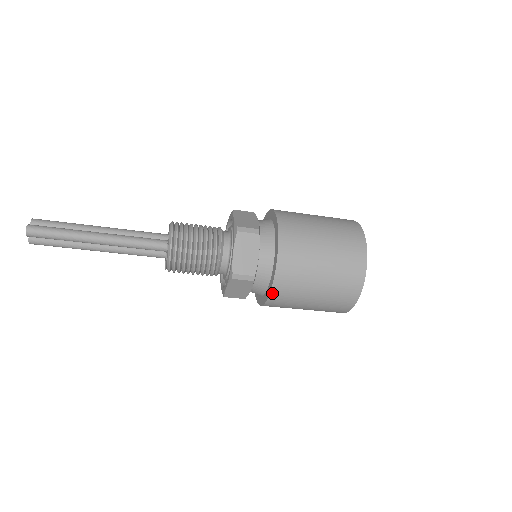
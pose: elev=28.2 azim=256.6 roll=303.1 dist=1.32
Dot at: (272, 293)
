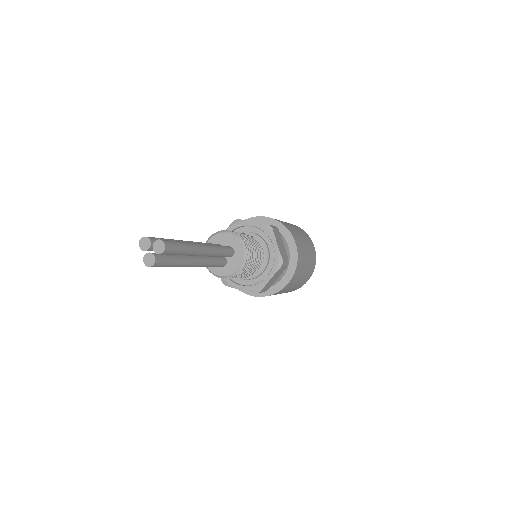
Dot at: (294, 274)
